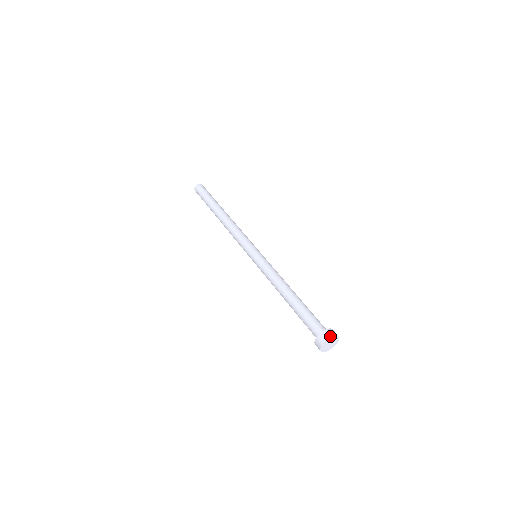
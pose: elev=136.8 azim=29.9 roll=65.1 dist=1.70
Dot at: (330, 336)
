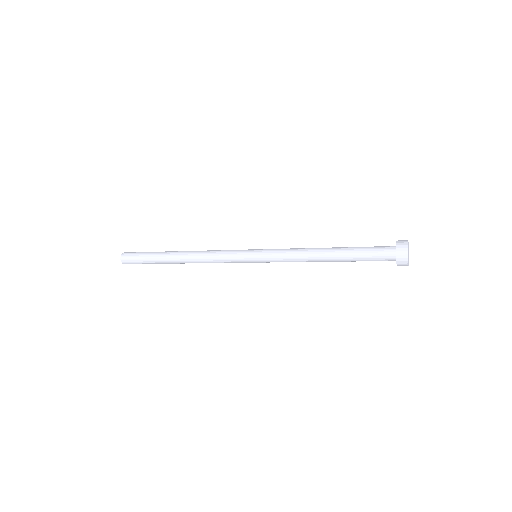
Dot at: (407, 240)
